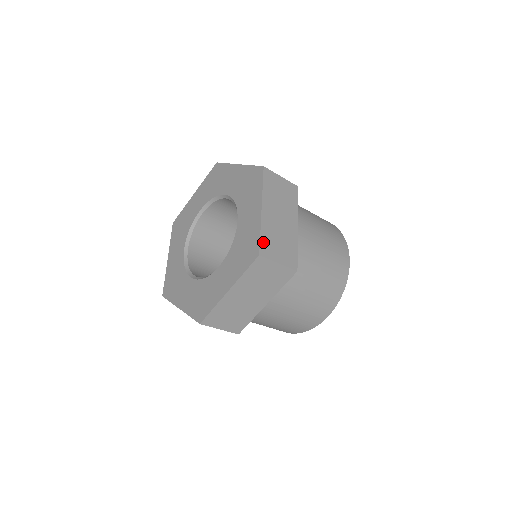
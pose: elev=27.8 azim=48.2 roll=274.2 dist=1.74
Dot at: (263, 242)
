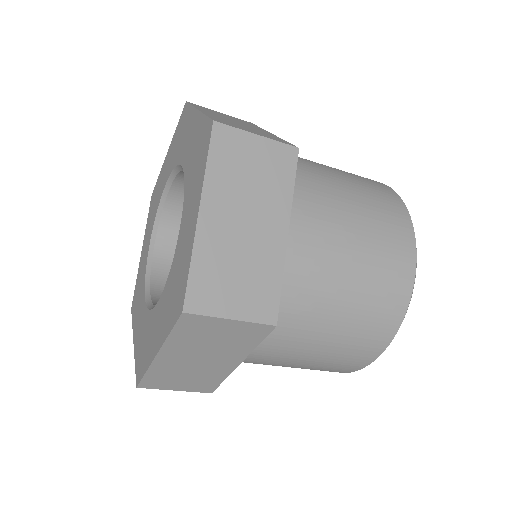
Dot at: (215, 119)
